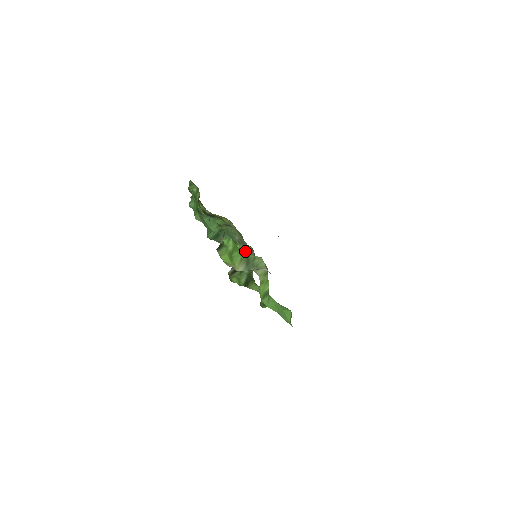
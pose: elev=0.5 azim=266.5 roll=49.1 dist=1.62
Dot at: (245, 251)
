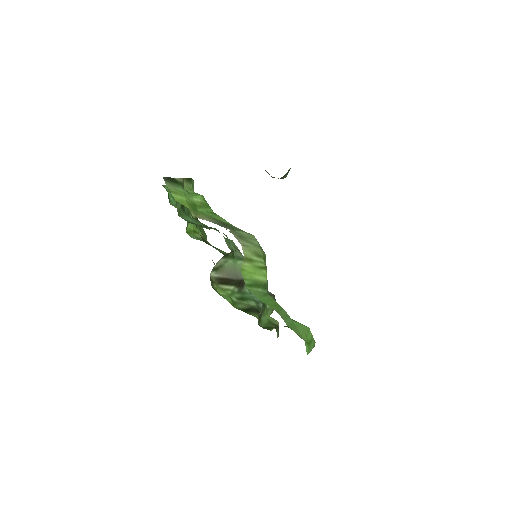
Dot at: occluded
